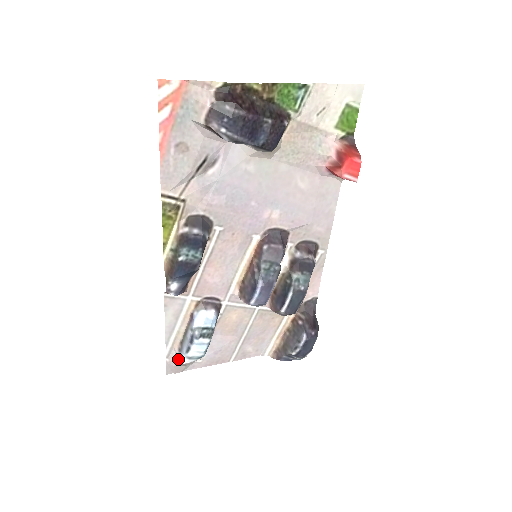
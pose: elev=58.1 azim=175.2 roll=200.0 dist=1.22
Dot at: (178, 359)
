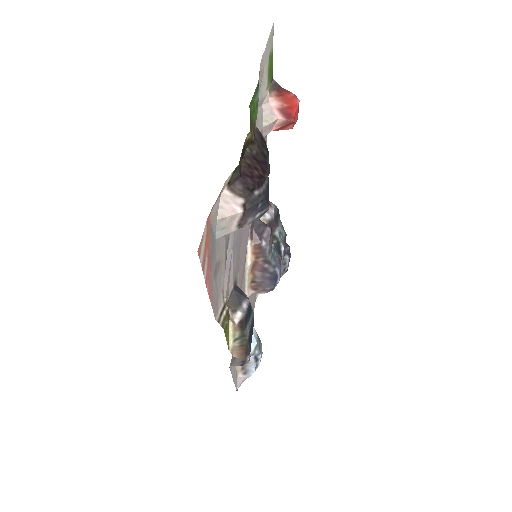
Dot at: occluded
